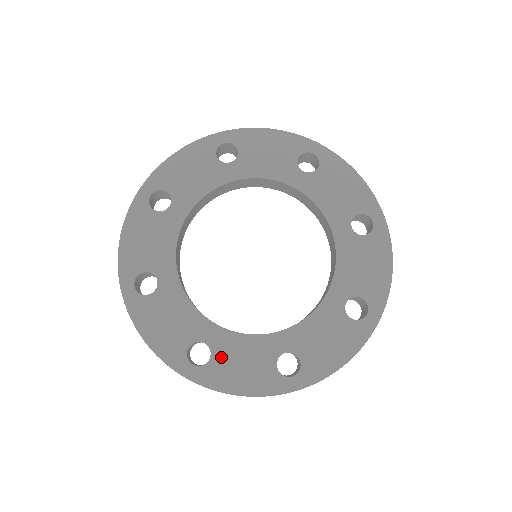
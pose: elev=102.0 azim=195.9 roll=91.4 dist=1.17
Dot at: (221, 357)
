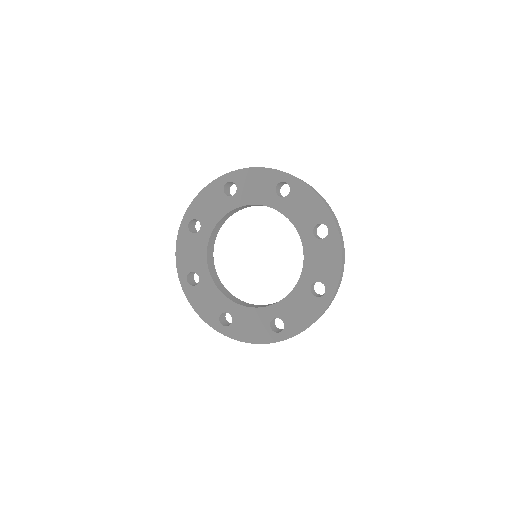
Dot at: (287, 317)
